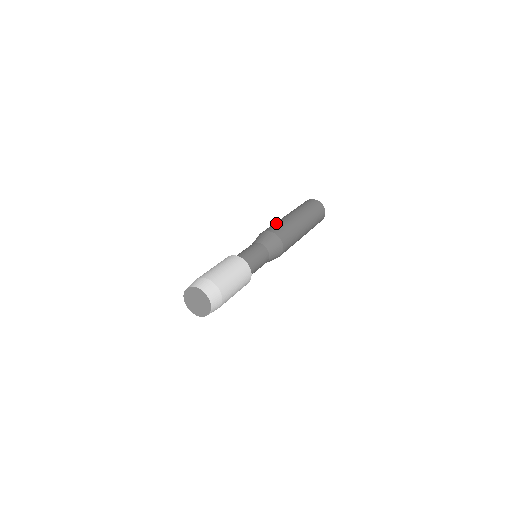
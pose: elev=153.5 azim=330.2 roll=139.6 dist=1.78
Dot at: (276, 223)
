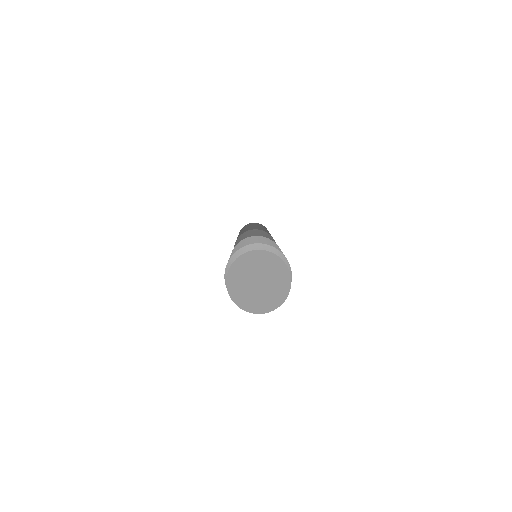
Dot at: occluded
